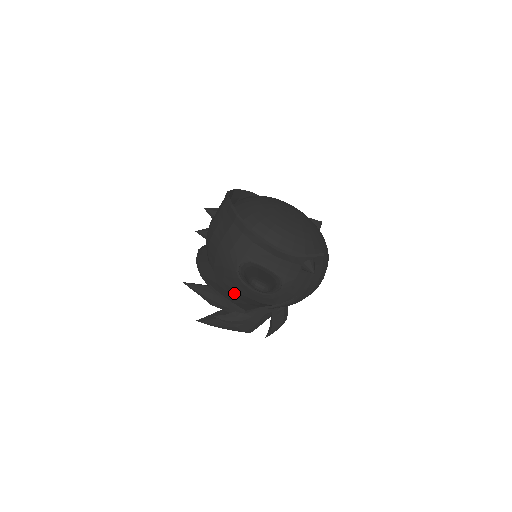
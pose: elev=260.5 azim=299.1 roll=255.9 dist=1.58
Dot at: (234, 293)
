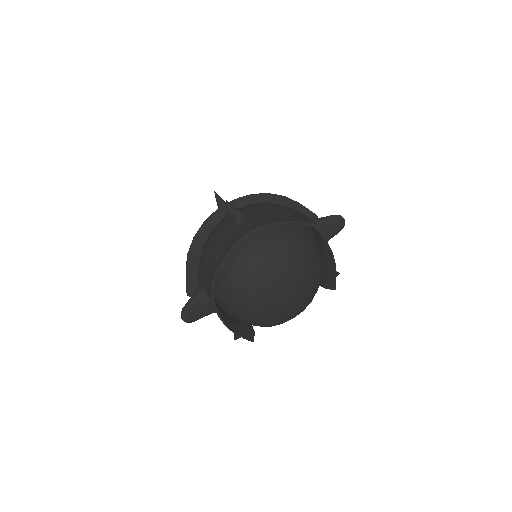
Dot at: occluded
